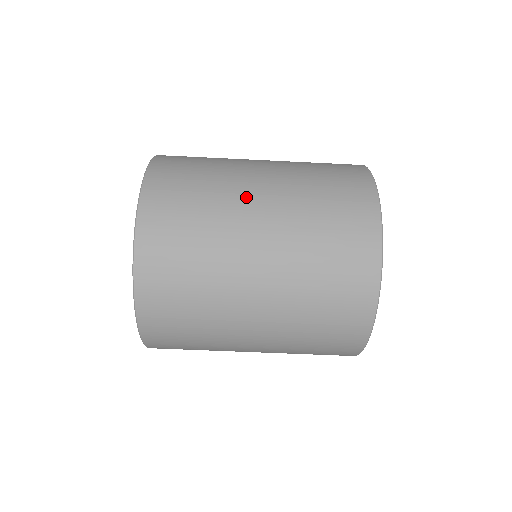
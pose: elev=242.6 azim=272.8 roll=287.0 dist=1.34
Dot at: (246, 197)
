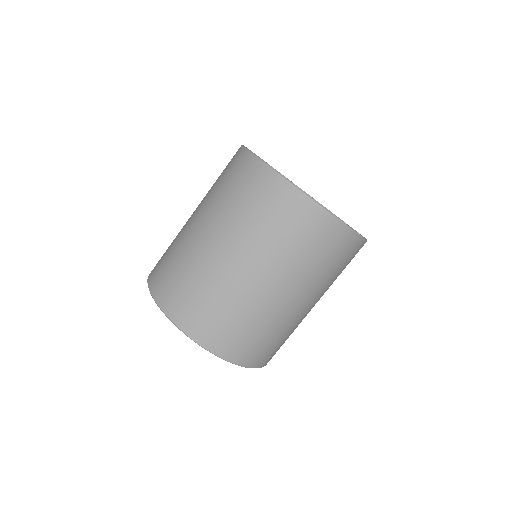
Dot at: (242, 281)
